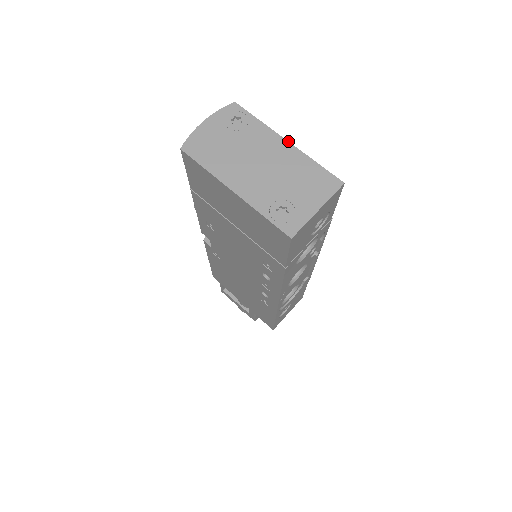
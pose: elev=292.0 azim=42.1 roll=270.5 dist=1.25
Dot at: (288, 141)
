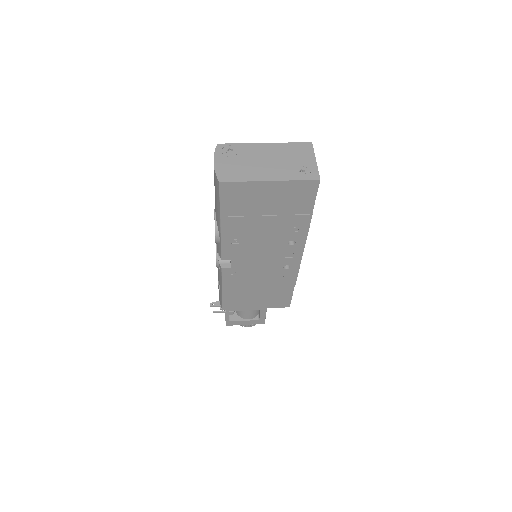
Dot at: (266, 143)
